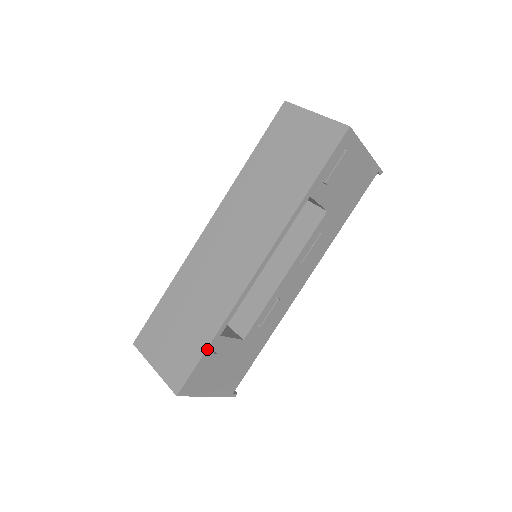
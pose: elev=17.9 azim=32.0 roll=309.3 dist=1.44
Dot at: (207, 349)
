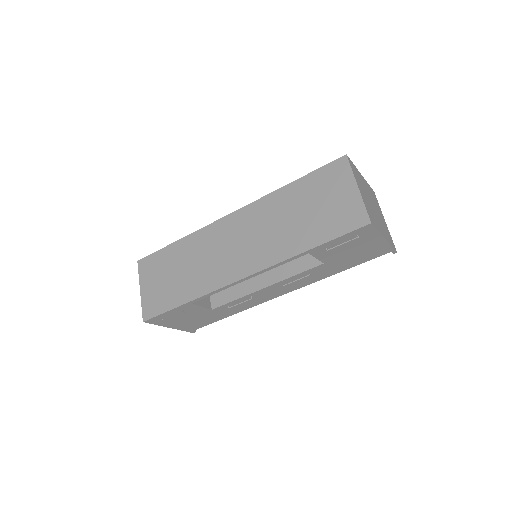
Dot at: (177, 307)
